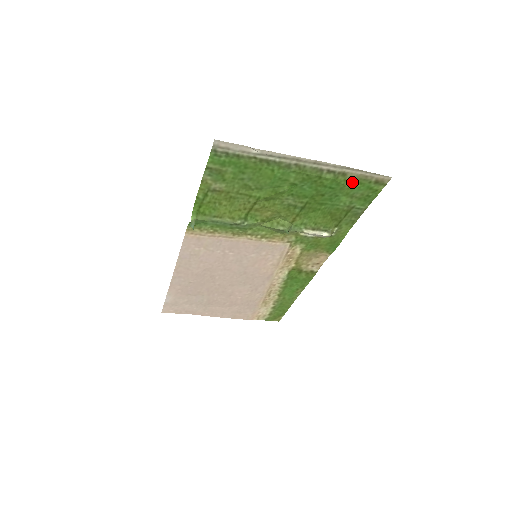
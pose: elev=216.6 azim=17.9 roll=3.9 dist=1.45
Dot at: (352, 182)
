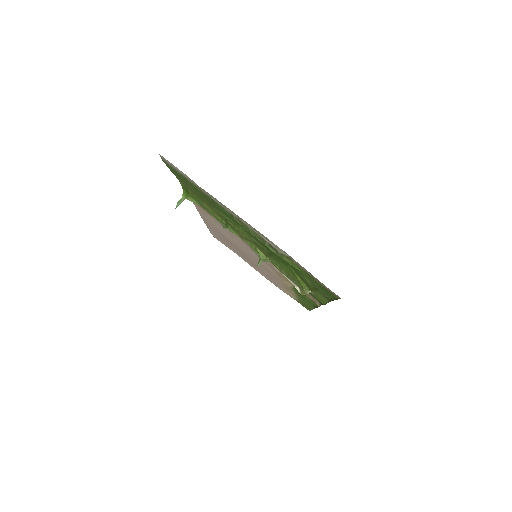
Dot at: (302, 270)
